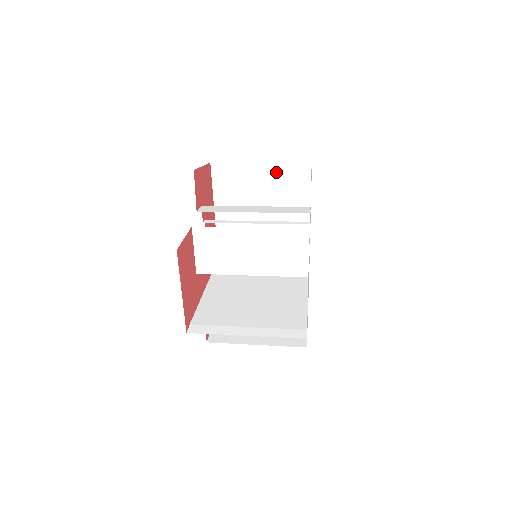
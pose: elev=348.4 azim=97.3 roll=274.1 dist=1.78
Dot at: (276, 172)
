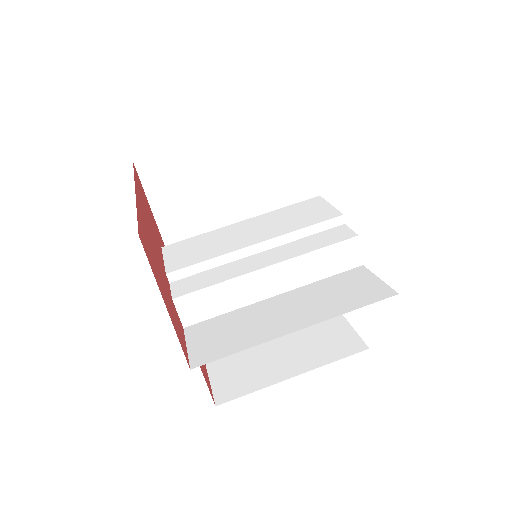
Dot at: occluded
